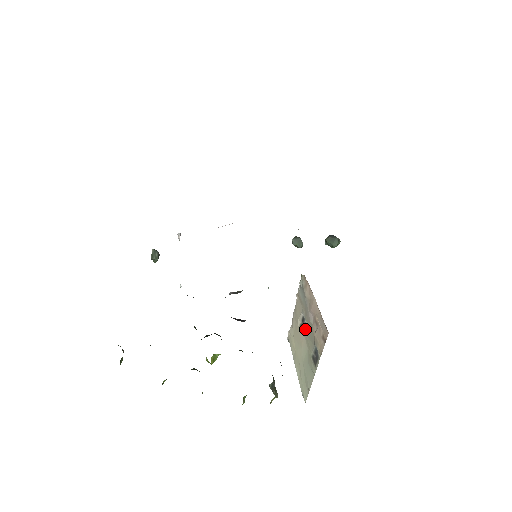
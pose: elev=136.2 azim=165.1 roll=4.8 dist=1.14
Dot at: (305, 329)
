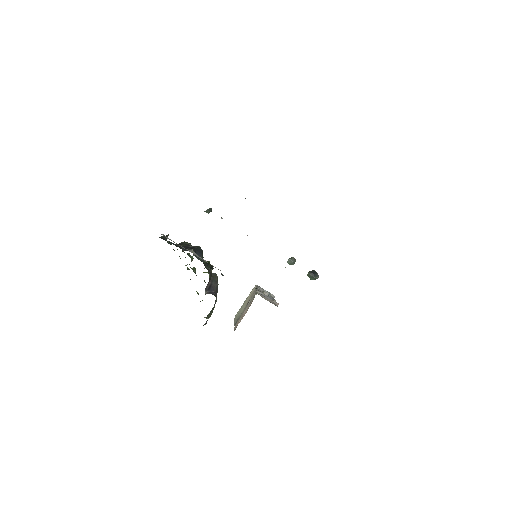
Dot at: occluded
